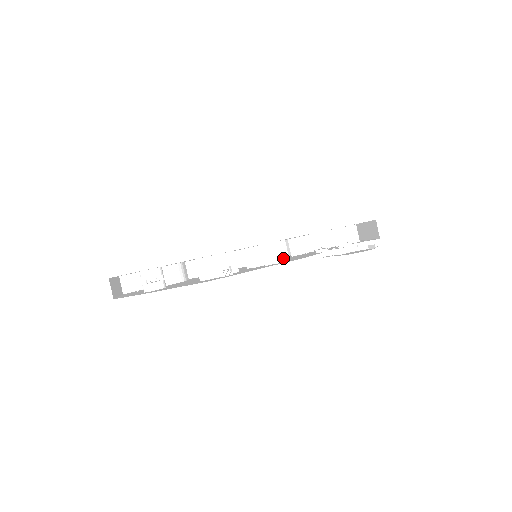
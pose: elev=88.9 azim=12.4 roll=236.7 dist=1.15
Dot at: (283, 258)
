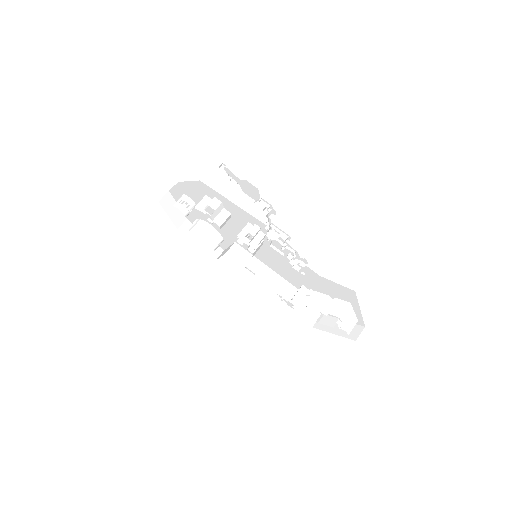
Dot at: (251, 239)
